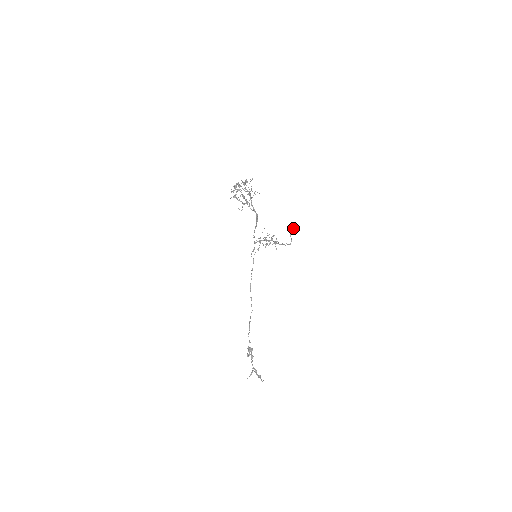
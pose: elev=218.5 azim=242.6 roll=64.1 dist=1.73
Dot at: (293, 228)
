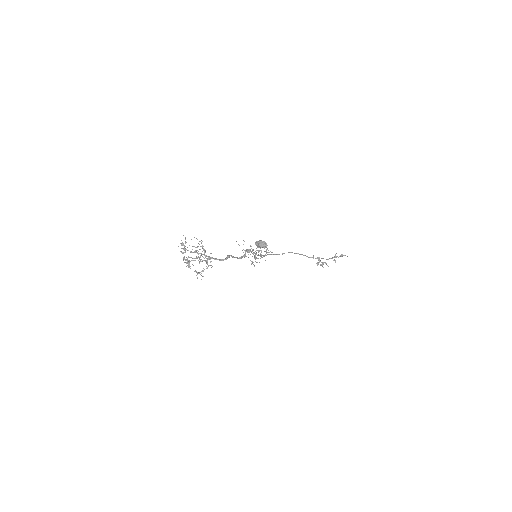
Dot at: (260, 246)
